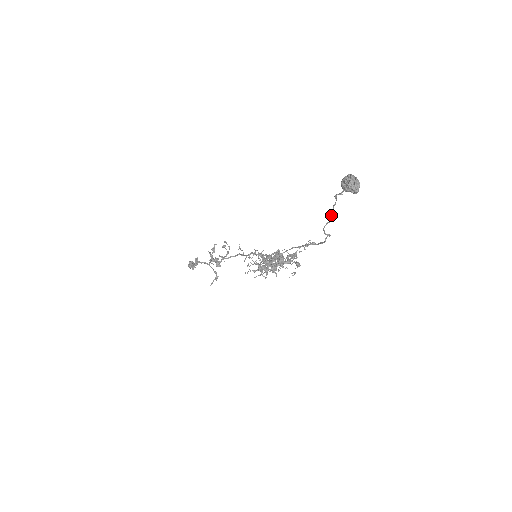
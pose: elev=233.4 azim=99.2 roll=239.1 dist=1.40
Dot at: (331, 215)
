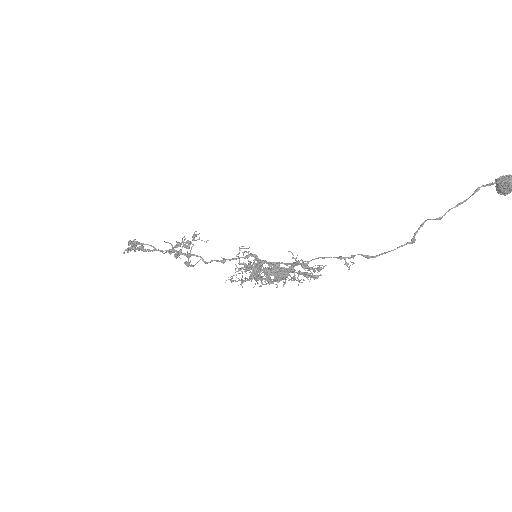
Dot at: (450, 209)
